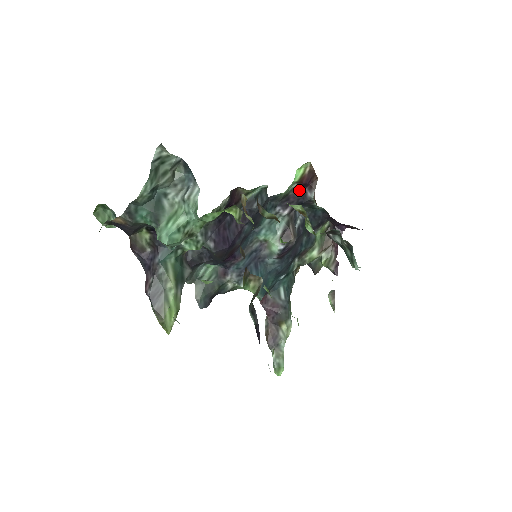
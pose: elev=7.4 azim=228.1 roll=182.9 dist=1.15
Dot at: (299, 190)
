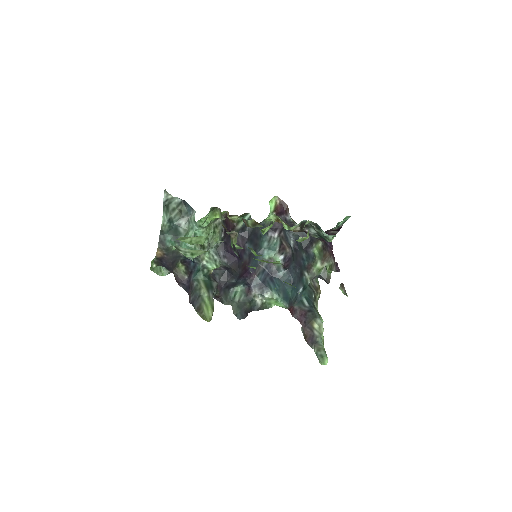
Dot at: occluded
